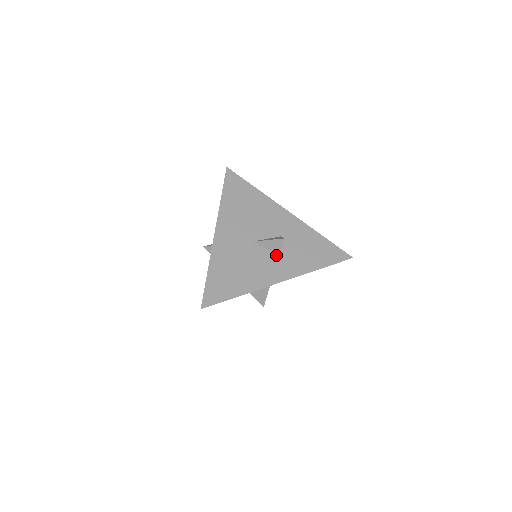
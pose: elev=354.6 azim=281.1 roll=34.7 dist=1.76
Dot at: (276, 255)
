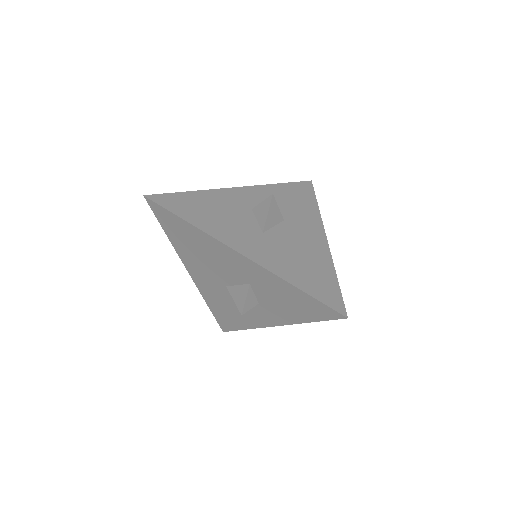
Dot at: occluded
